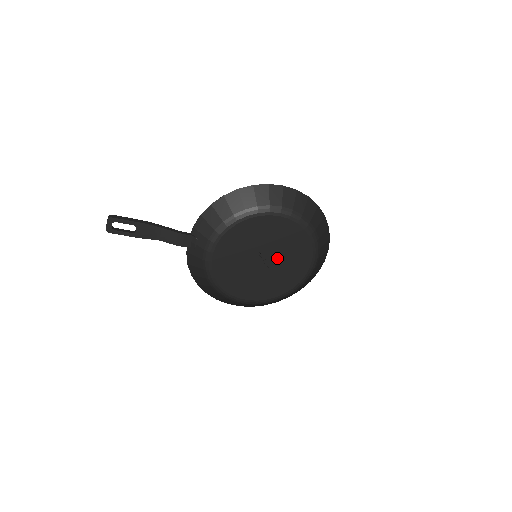
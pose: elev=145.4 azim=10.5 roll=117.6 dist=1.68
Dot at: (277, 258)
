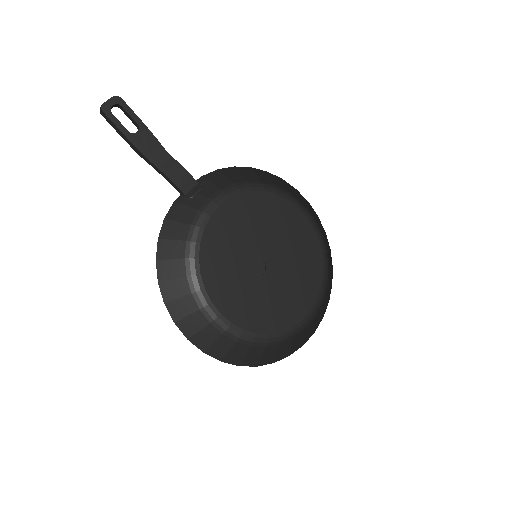
Dot at: (282, 269)
